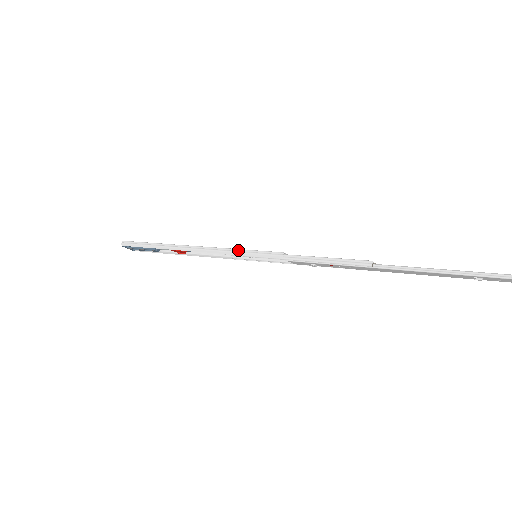
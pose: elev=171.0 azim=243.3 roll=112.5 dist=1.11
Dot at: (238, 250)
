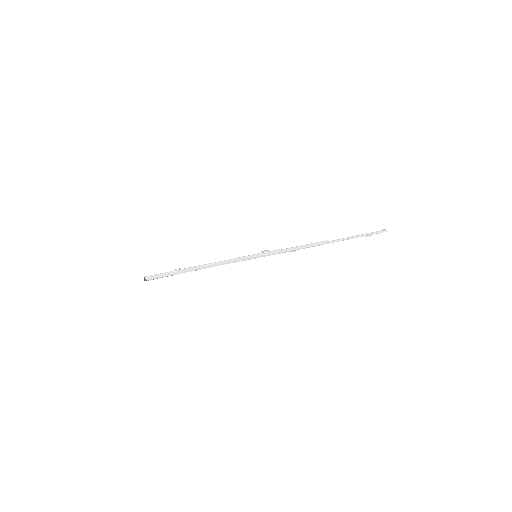
Dot at: (249, 256)
